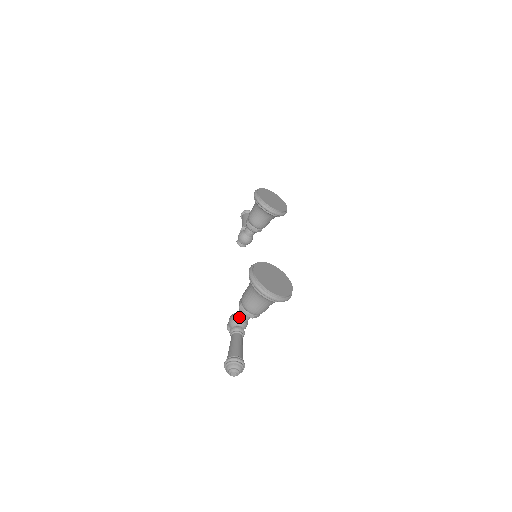
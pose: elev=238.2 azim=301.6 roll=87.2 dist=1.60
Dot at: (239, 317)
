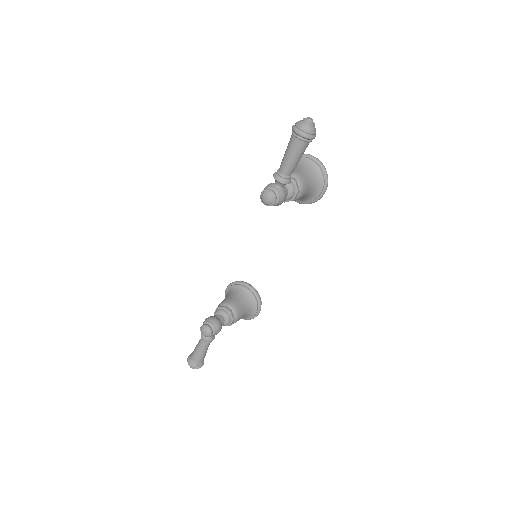
Dot at: occluded
